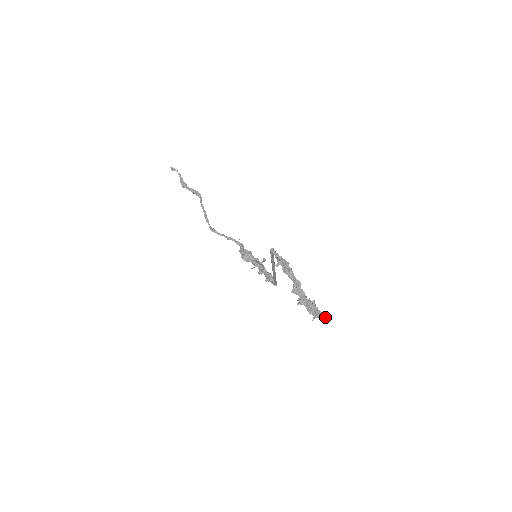
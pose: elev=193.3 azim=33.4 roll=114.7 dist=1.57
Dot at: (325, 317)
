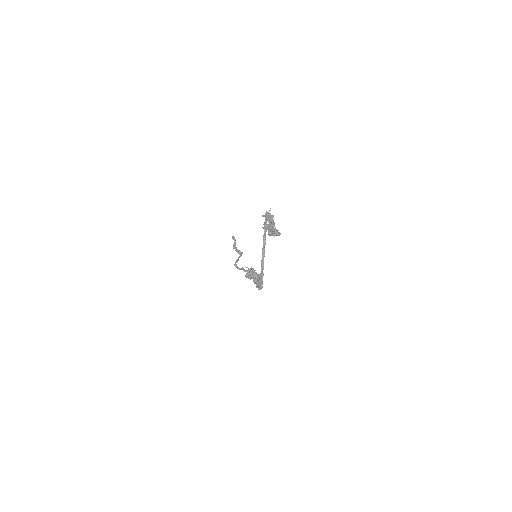
Dot at: occluded
